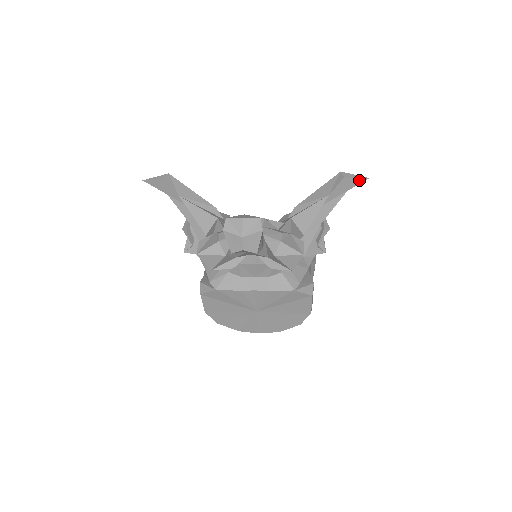
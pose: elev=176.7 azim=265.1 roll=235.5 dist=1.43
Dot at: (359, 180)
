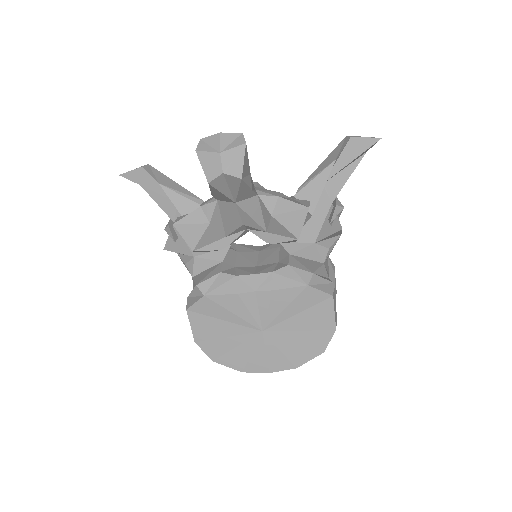
Dot at: (370, 141)
